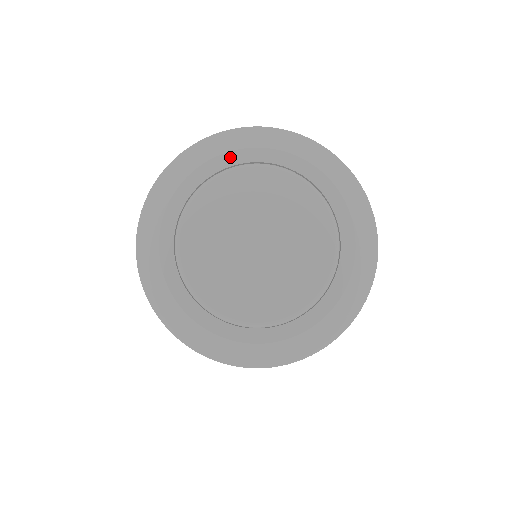
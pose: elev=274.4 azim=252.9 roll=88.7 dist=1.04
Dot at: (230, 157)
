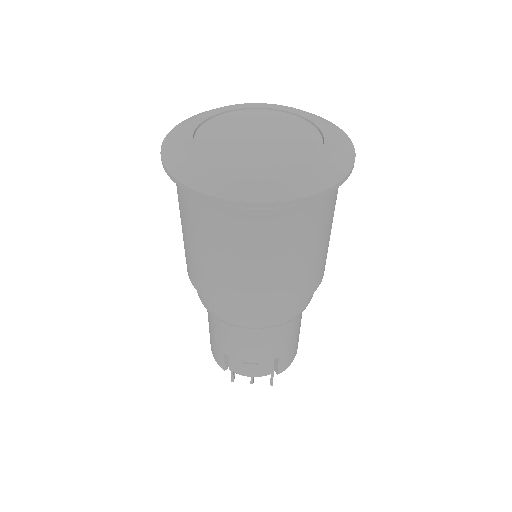
Dot at: (263, 105)
